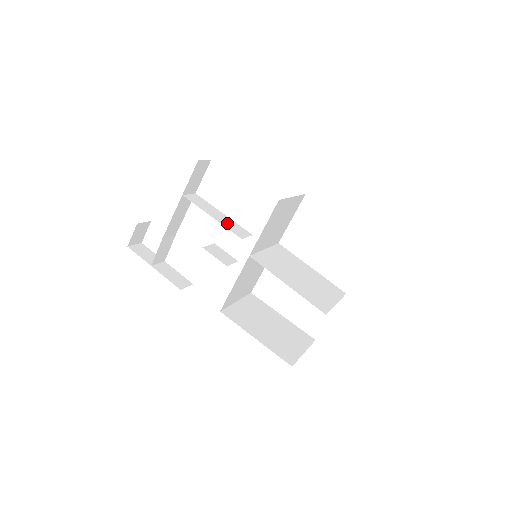
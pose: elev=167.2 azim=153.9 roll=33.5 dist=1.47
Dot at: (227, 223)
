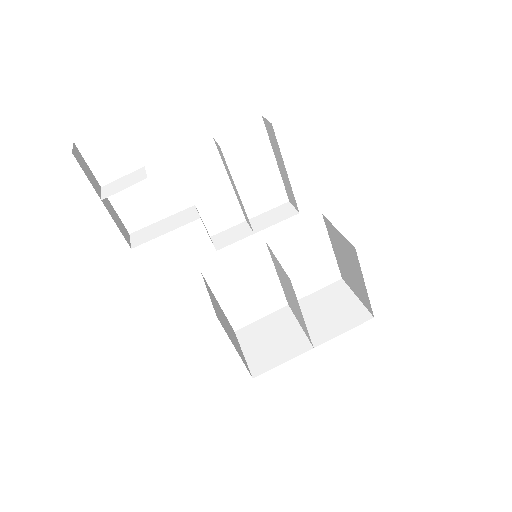
Dot at: (241, 203)
